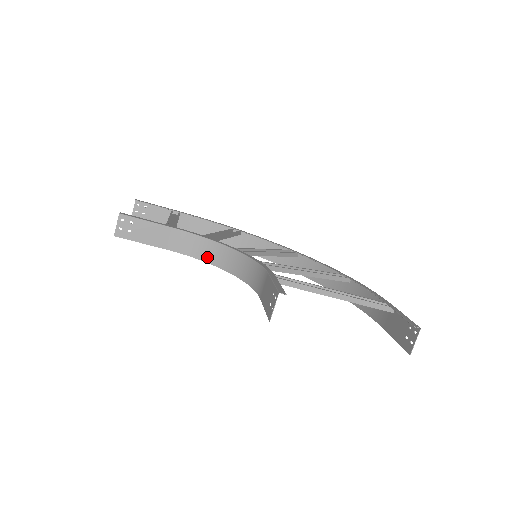
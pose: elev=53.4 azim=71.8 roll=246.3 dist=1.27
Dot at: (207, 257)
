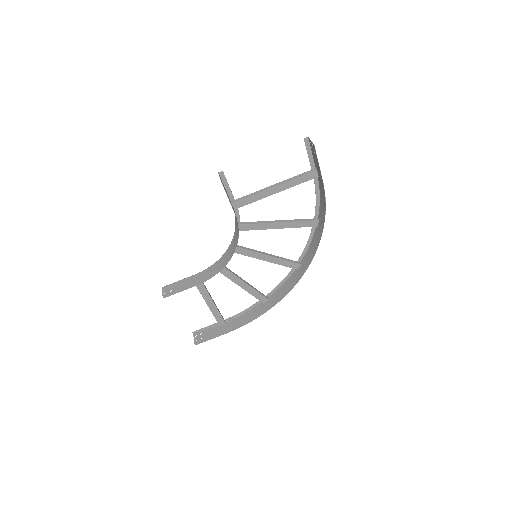
Dot at: (221, 267)
